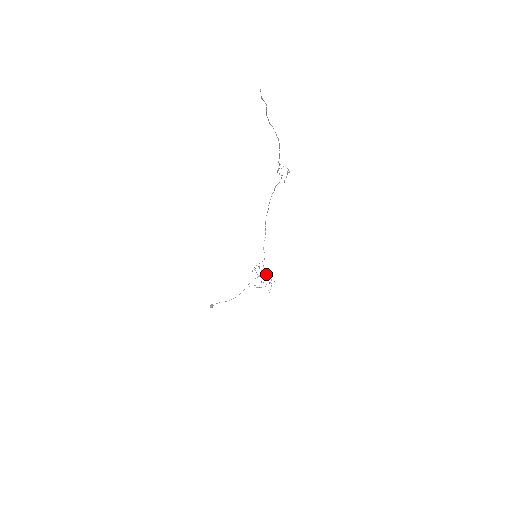
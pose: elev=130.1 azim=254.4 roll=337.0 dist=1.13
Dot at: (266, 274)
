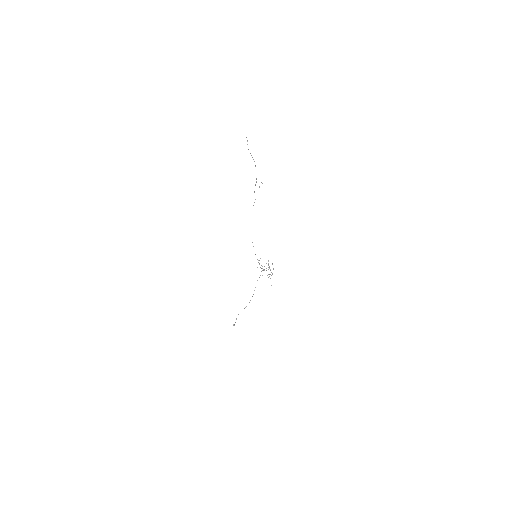
Dot at: occluded
